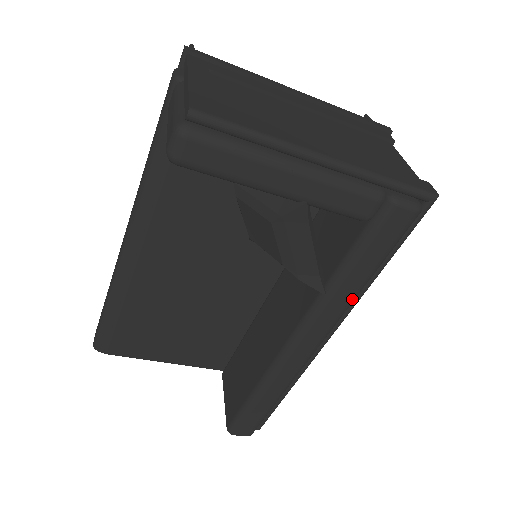
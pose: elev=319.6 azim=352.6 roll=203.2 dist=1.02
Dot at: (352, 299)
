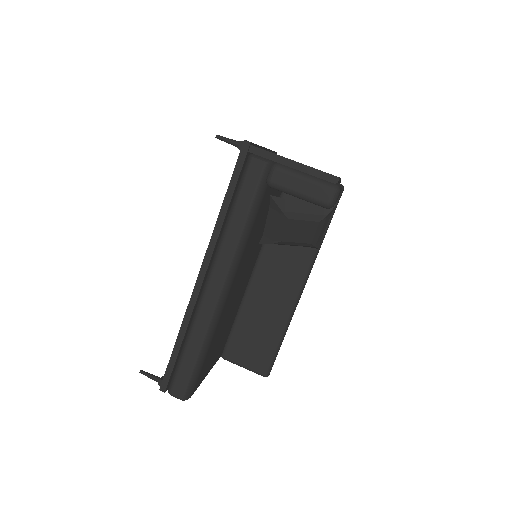
Dot at: occluded
